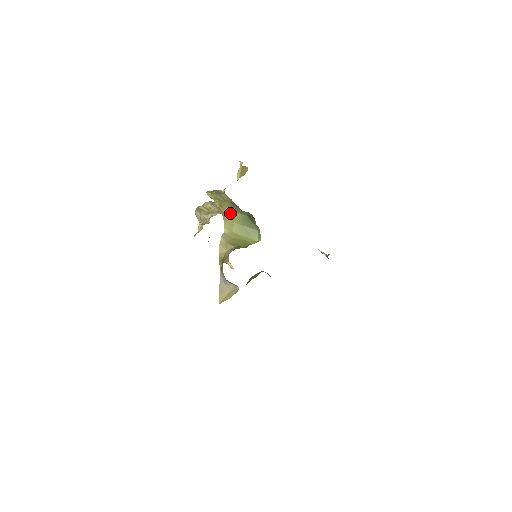
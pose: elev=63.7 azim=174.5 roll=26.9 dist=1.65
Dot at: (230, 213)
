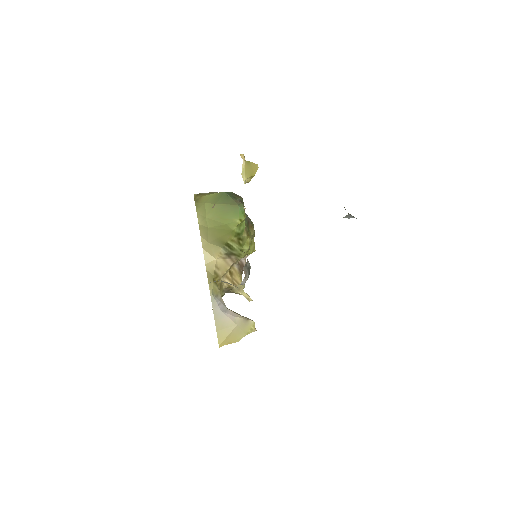
Dot at: (203, 196)
